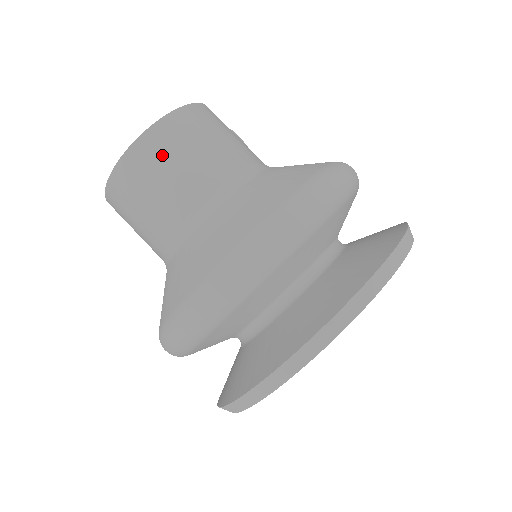
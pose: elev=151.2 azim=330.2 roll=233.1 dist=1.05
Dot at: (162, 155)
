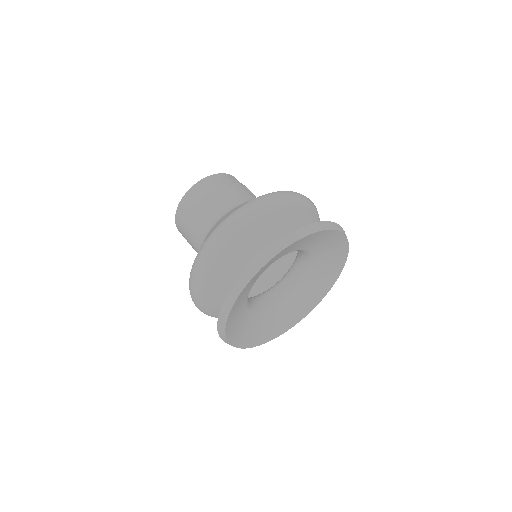
Dot at: (185, 217)
